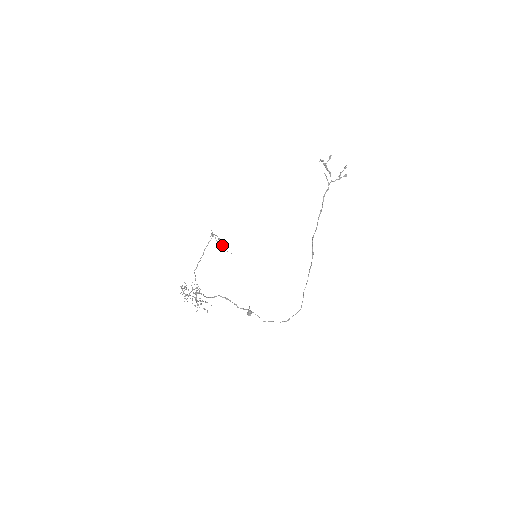
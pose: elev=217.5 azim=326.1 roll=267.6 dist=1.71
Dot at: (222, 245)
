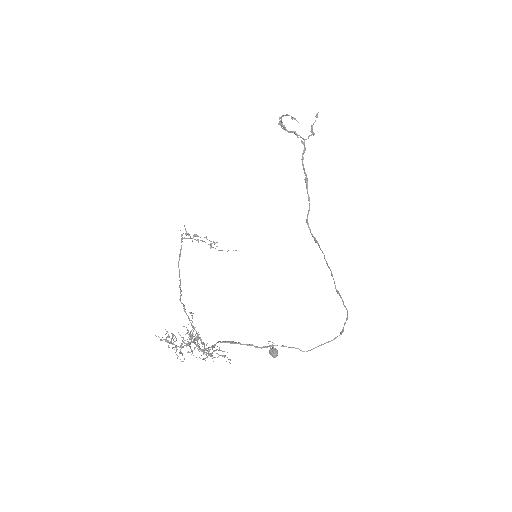
Dot at: (210, 244)
